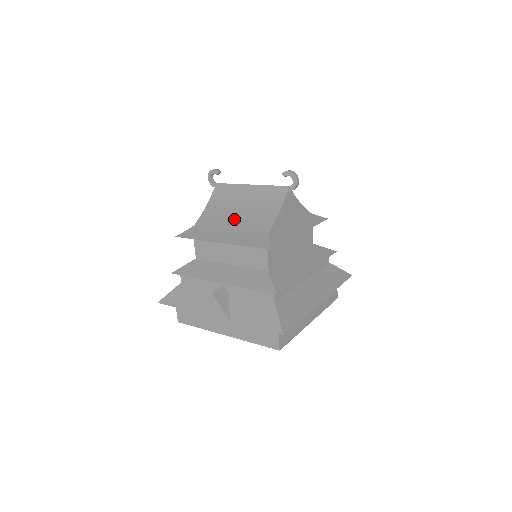
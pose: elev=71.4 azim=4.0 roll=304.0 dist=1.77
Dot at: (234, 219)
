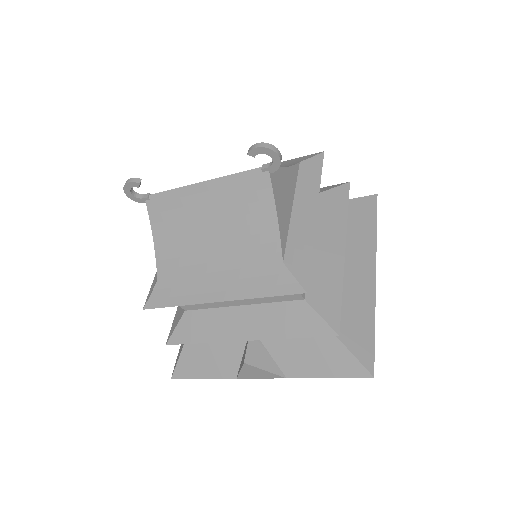
Dot at: (212, 251)
